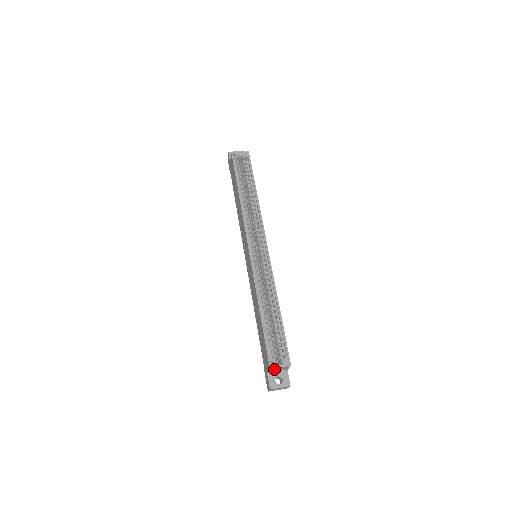
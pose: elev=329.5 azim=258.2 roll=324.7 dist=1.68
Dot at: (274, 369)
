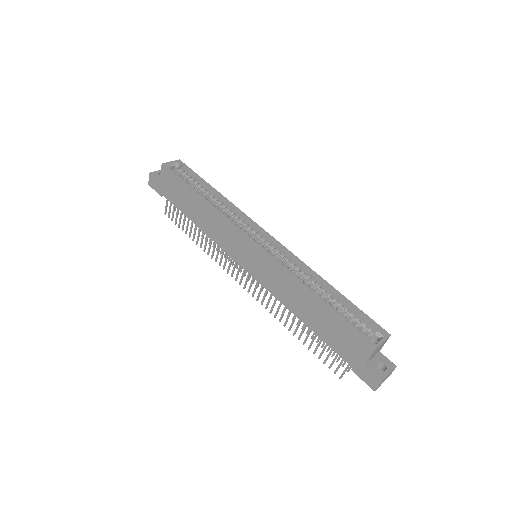
Dot at: (375, 350)
